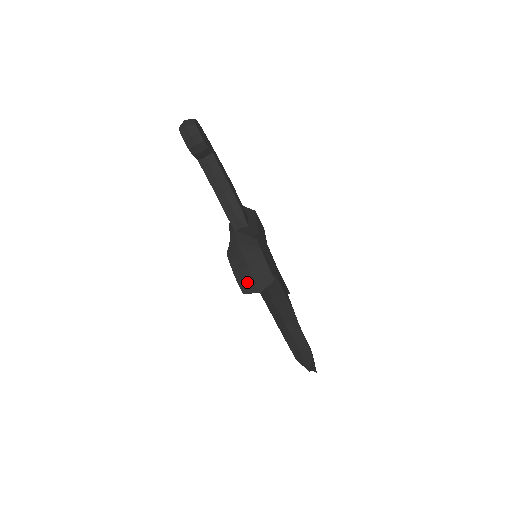
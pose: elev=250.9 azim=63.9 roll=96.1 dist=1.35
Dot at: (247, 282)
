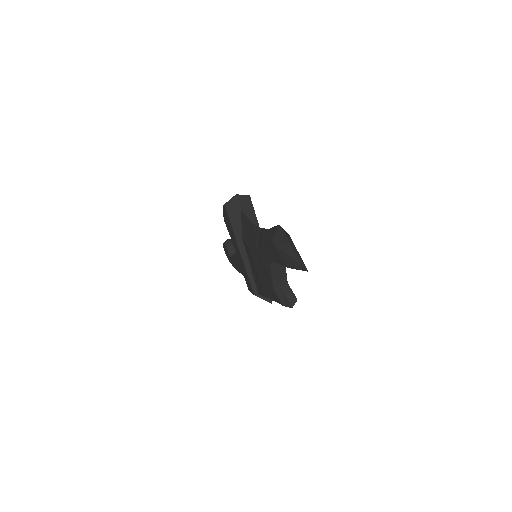
Dot at: occluded
